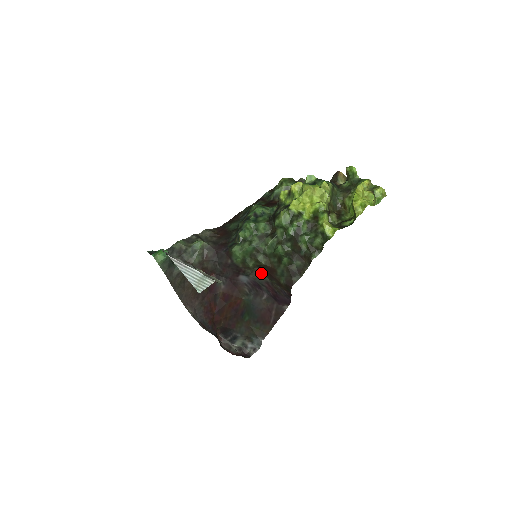
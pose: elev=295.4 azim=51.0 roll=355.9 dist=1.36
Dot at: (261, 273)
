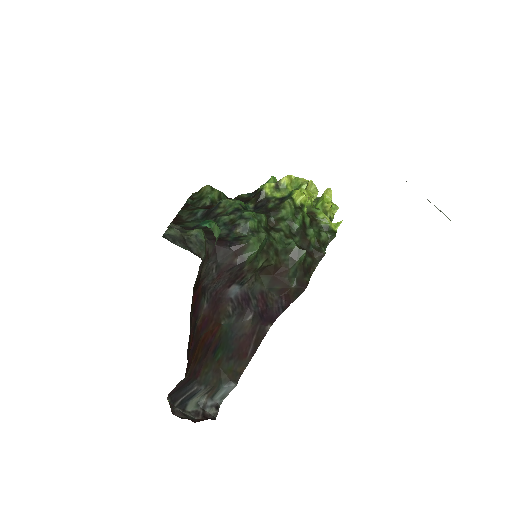
Dot at: (258, 280)
